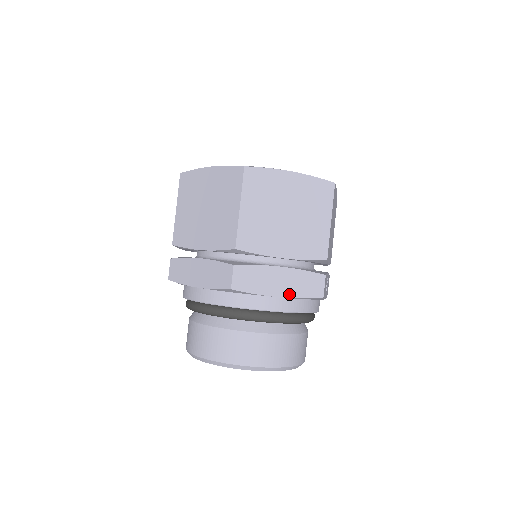
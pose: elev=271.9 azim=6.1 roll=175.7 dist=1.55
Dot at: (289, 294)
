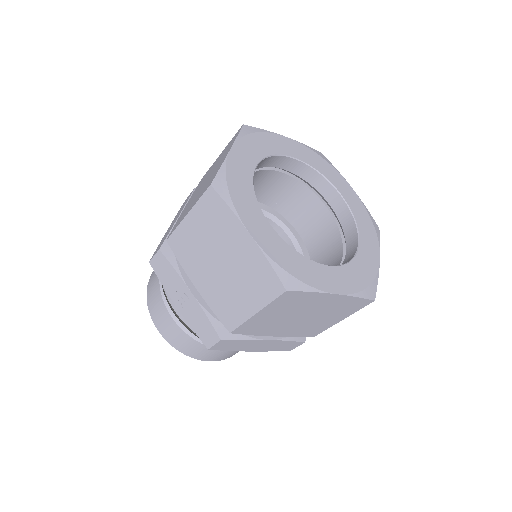
Dot at: occluded
